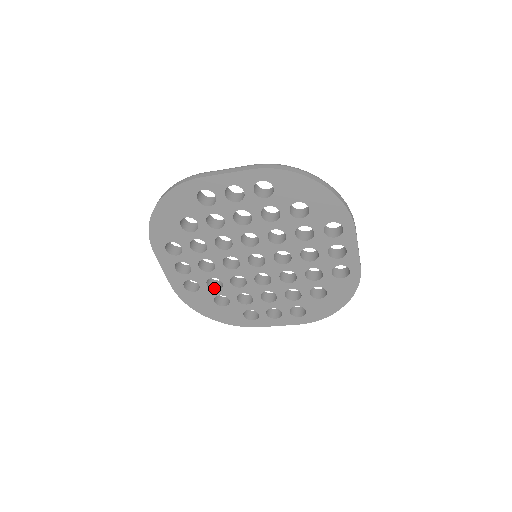
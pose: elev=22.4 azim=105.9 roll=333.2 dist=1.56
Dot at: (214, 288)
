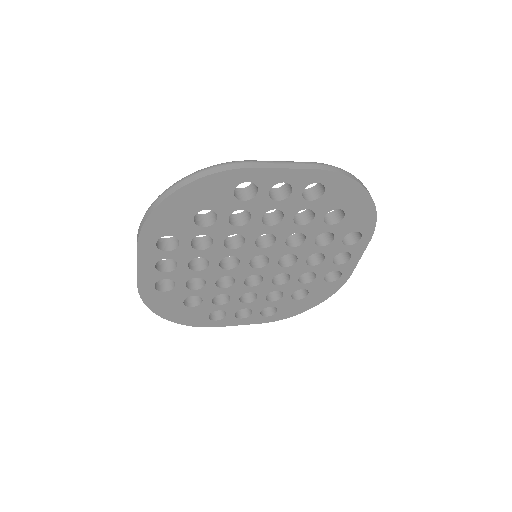
Dot at: (191, 288)
